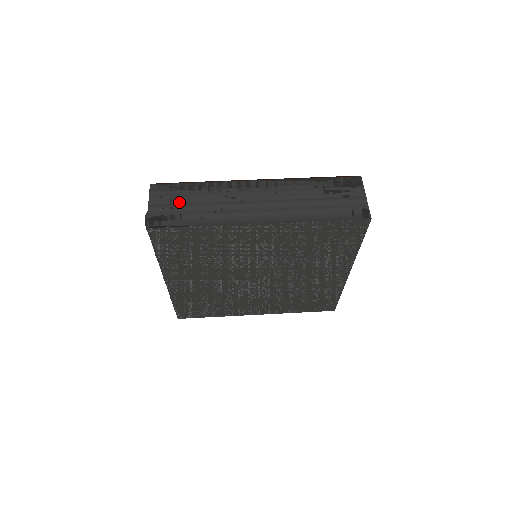
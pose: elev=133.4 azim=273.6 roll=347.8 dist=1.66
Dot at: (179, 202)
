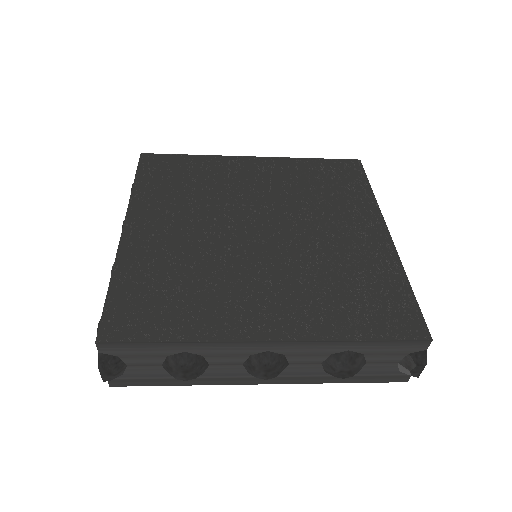
Dot at: occluded
